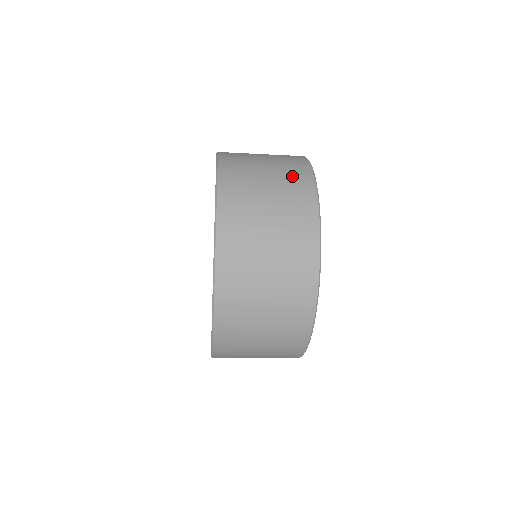
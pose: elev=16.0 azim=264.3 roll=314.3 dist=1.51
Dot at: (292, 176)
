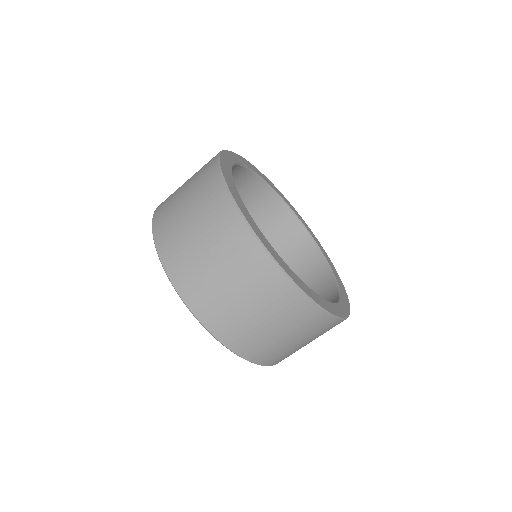
Dot at: occluded
